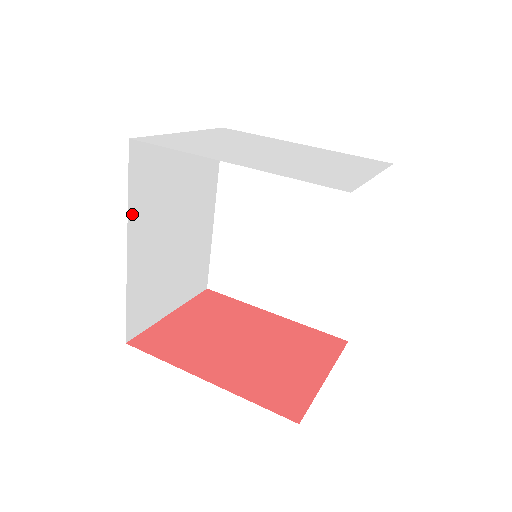
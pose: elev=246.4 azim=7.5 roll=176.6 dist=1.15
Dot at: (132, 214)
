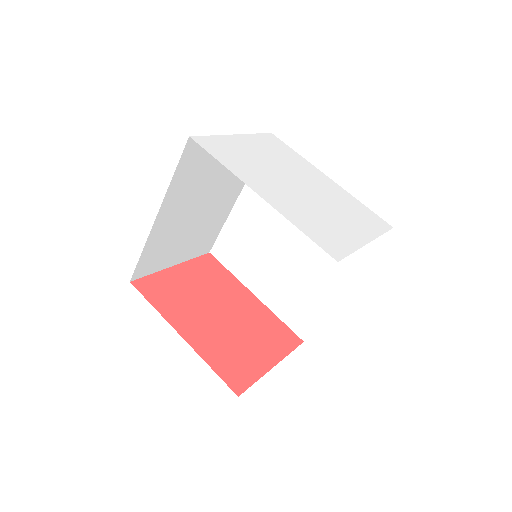
Dot at: (170, 191)
